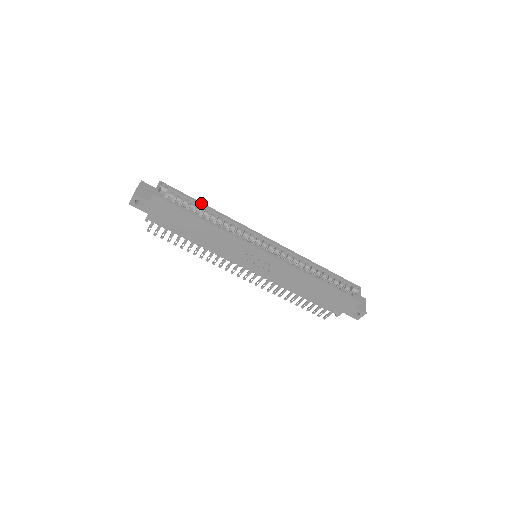
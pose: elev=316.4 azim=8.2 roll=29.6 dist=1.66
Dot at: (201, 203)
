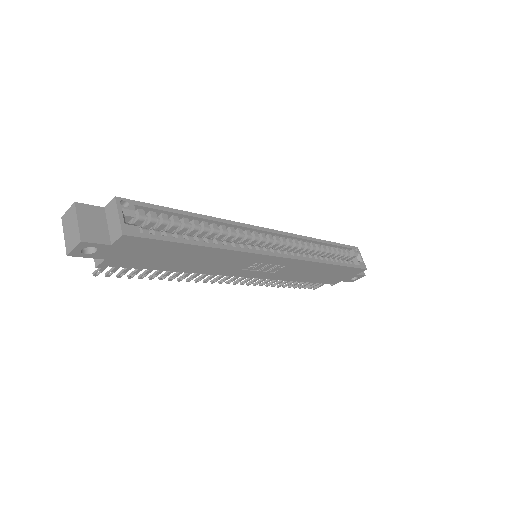
Dot at: (186, 212)
